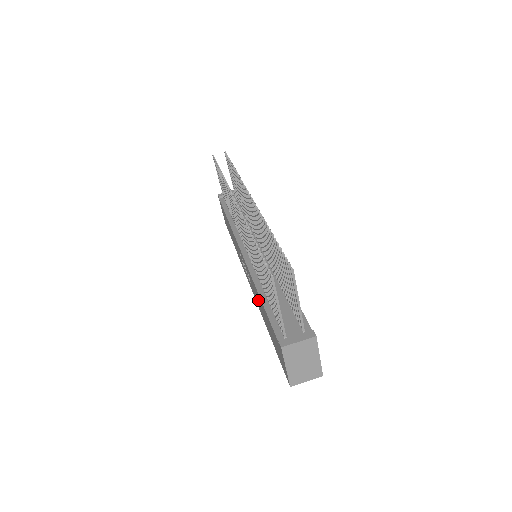
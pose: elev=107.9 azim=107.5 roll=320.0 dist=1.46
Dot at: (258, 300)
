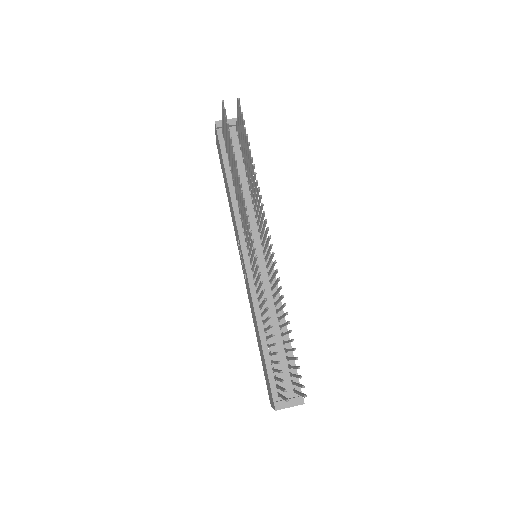
Dot at: (254, 317)
